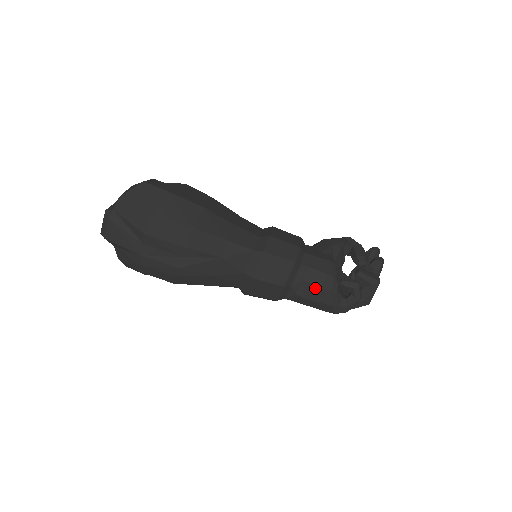
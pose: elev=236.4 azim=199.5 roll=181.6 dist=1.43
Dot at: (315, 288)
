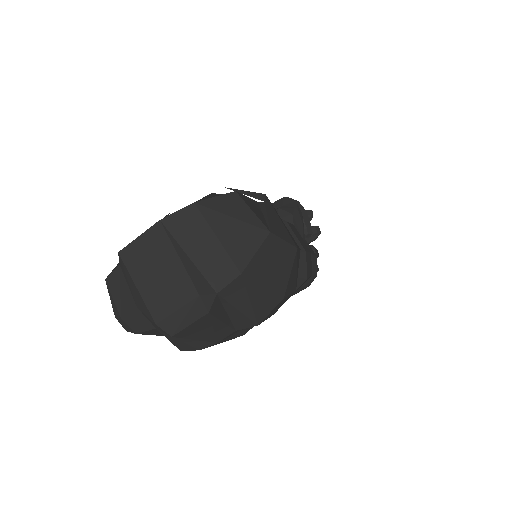
Dot at: (302, 288)
